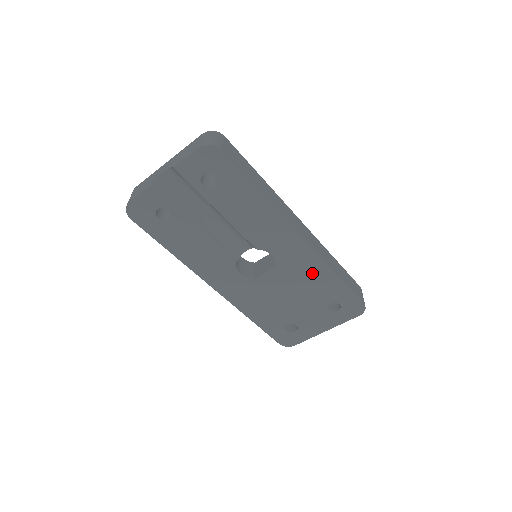
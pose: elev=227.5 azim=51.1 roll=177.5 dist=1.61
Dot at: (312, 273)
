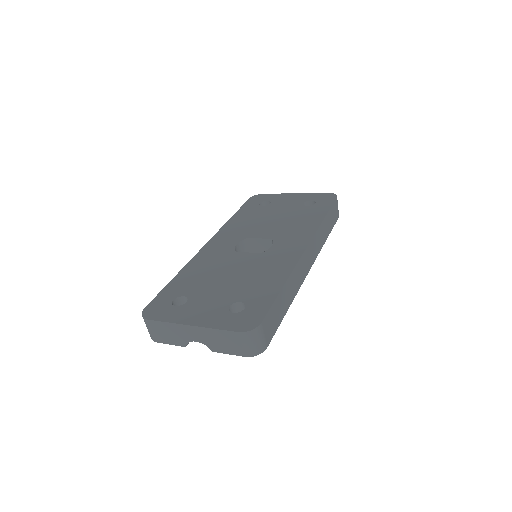
Dot at: occluded
